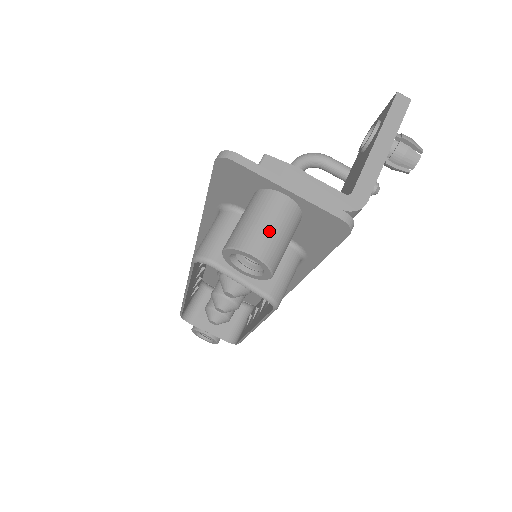
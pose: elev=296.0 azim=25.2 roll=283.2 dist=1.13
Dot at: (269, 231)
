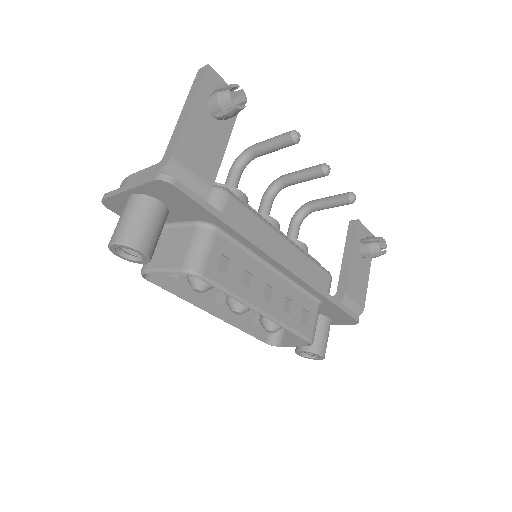
Dot at: (121, 223)
